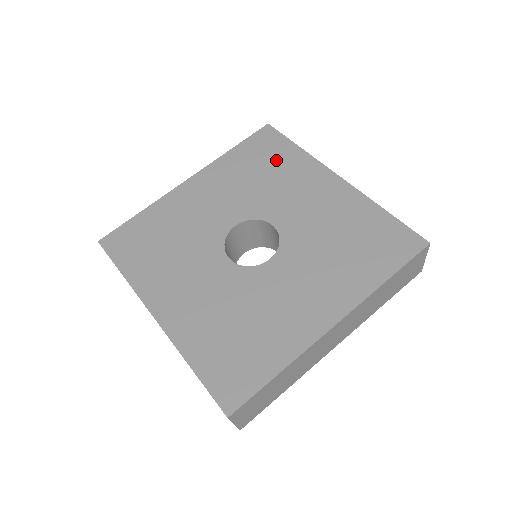
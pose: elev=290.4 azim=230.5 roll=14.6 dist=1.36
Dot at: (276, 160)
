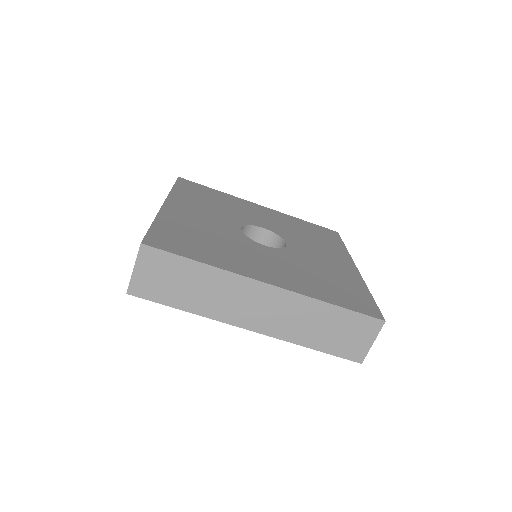
Dot at: (214, 196)
